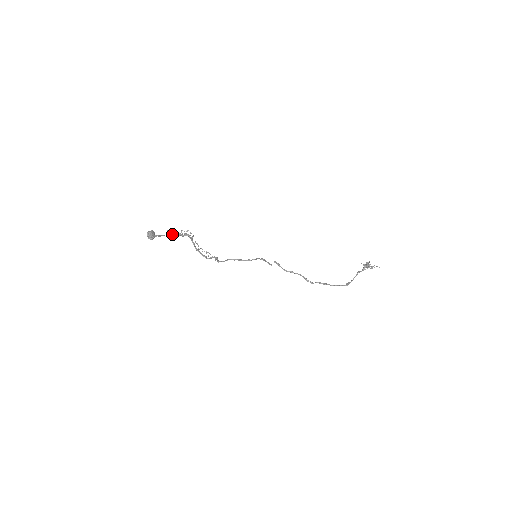
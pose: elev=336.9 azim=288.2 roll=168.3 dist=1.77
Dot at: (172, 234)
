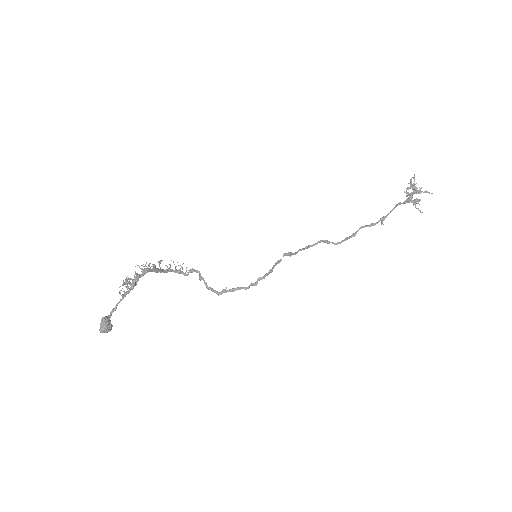
Dot at: (127, 292)
